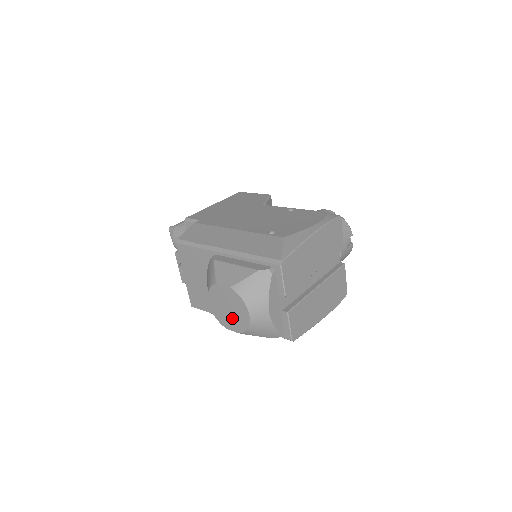
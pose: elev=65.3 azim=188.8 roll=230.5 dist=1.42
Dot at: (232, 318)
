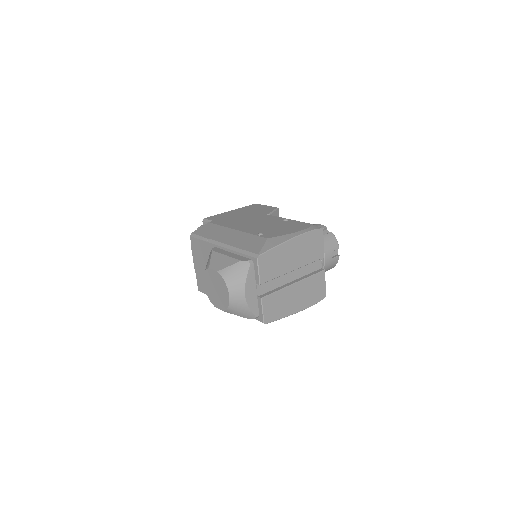
Dot at: (218, 297)
